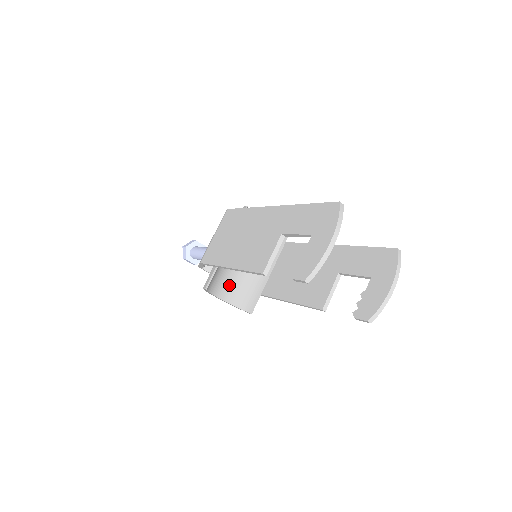
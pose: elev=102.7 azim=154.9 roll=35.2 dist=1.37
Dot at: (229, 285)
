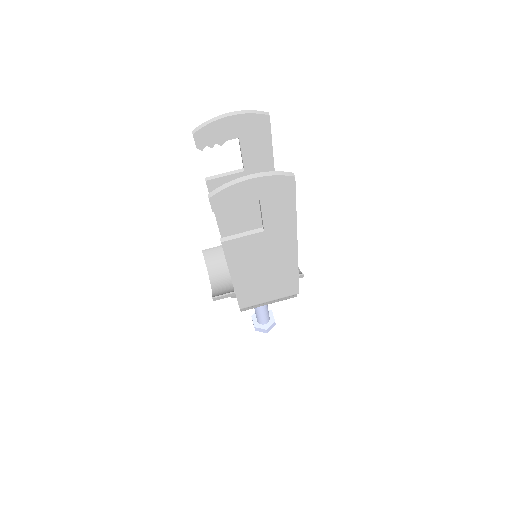
Dot at: (226, 278)
